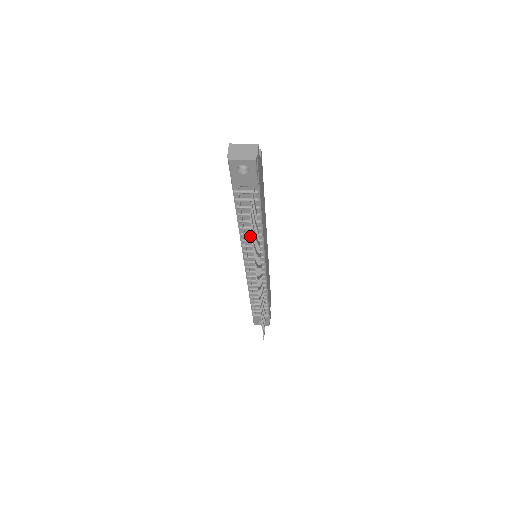
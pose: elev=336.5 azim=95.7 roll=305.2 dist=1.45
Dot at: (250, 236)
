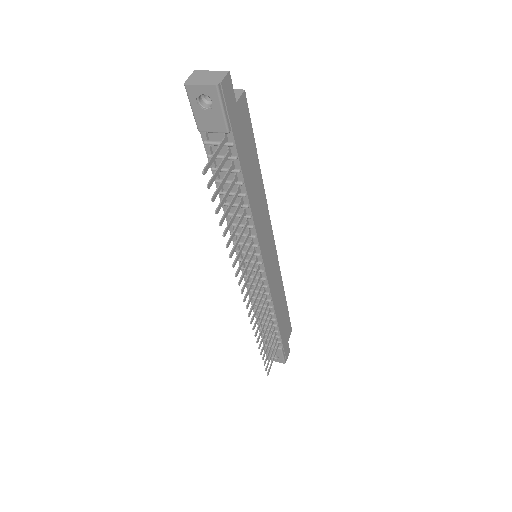
Dot at: (238, 219)
